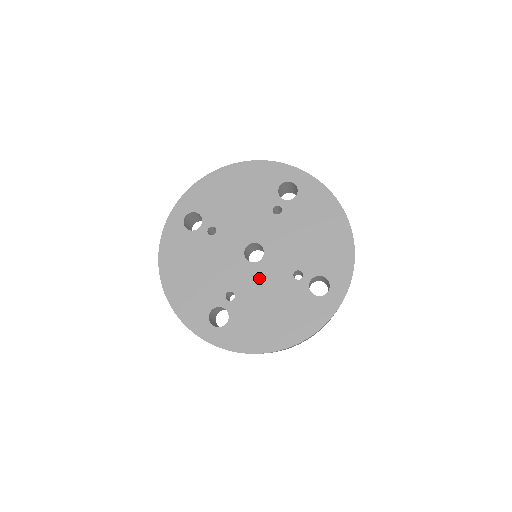
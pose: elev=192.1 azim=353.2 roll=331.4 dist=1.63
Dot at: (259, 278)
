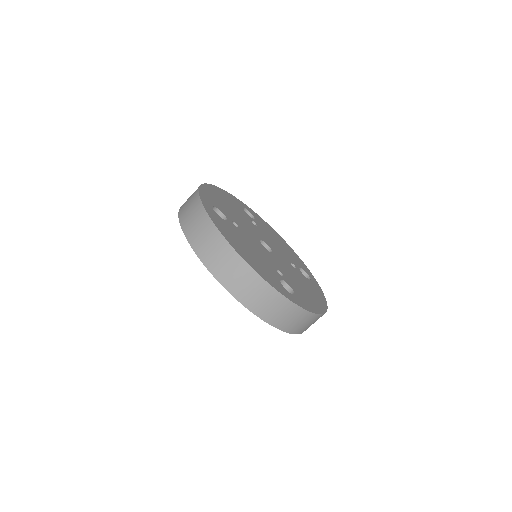
Dot at: (258, 246)
